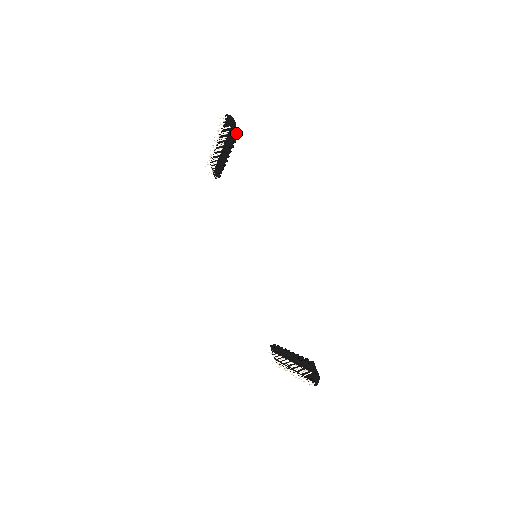
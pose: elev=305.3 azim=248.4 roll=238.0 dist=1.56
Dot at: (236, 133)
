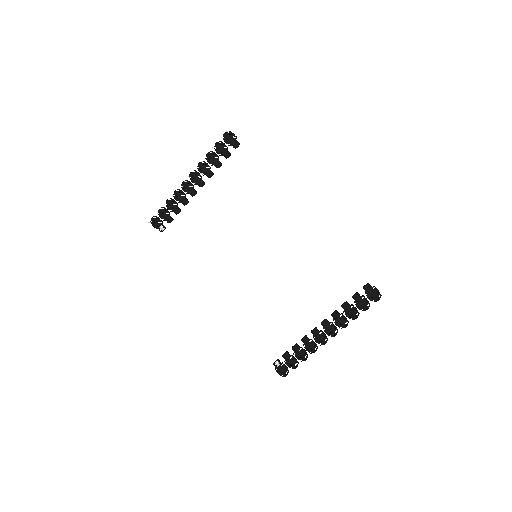
Dot at: (239, 143)
